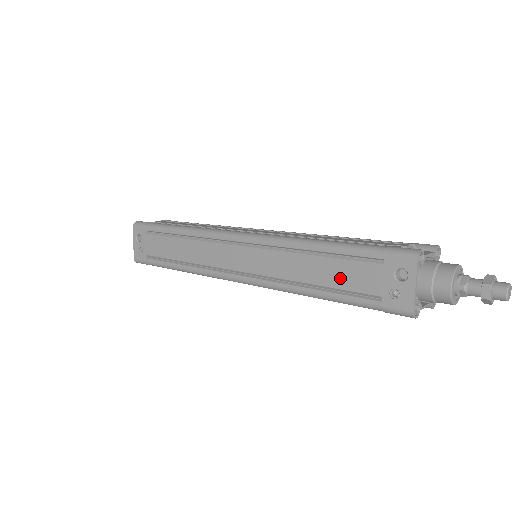
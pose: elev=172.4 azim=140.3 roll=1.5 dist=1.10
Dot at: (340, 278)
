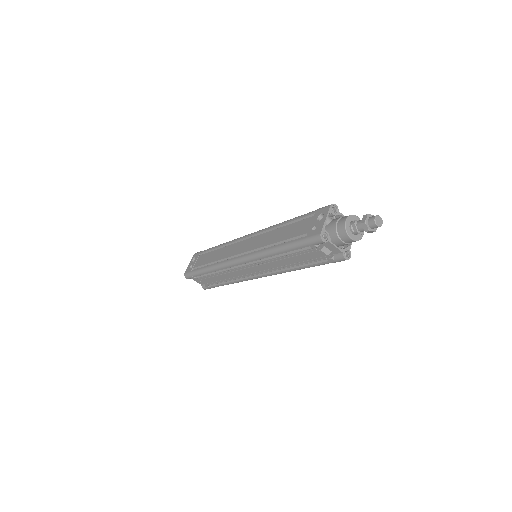
Dot at: (290, 233)
